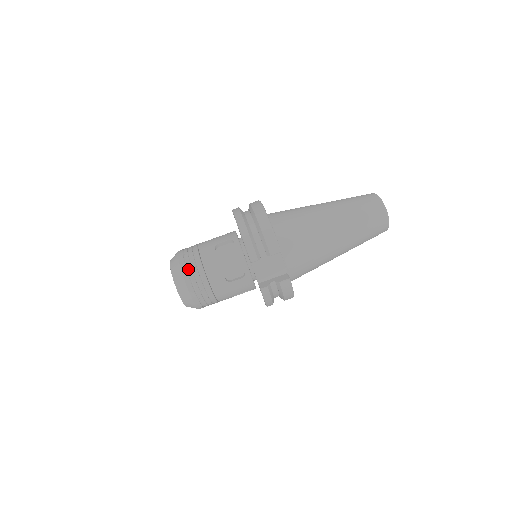
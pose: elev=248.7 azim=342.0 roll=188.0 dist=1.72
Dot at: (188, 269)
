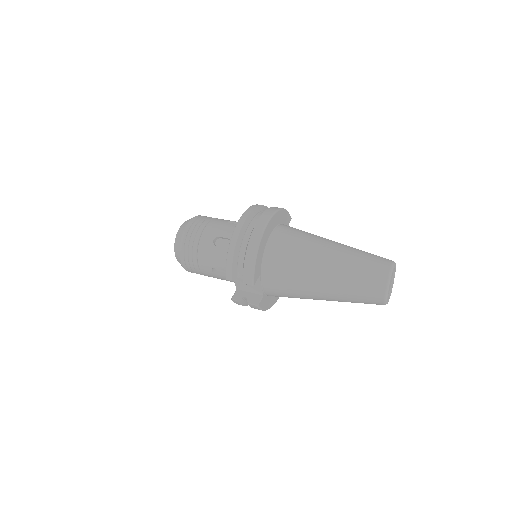
Dot at: (185, 246)
